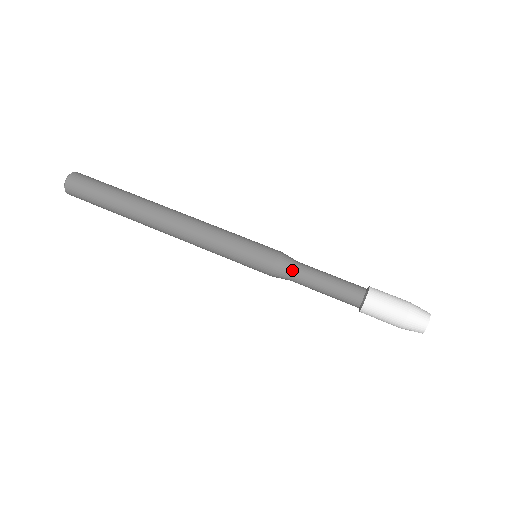
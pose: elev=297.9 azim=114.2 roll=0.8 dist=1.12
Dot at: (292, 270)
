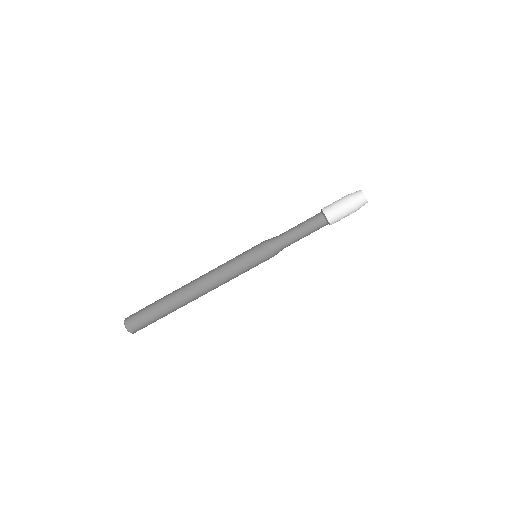
Dot at: (281, 246)
